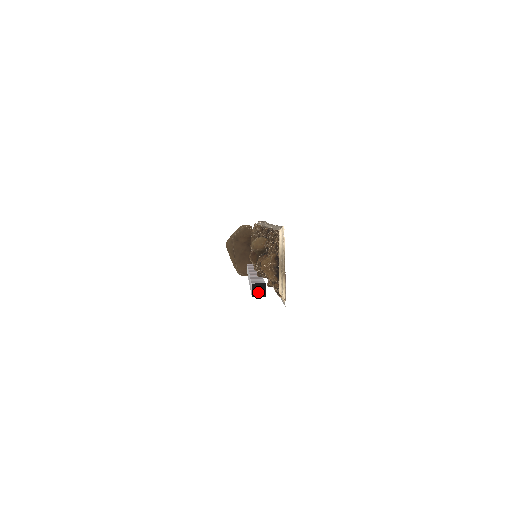
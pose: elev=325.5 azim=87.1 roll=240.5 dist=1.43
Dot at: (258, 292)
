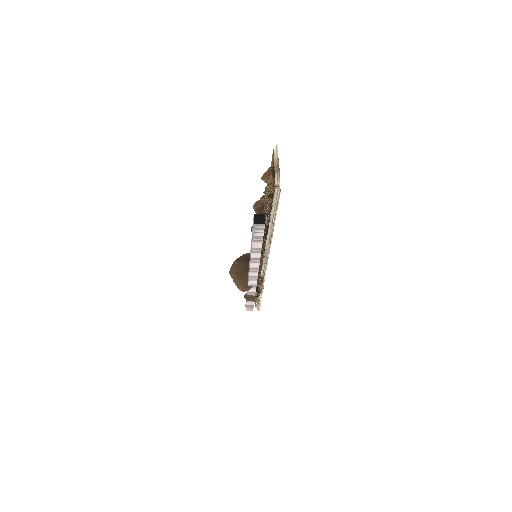
Dot at: (259, 220)
